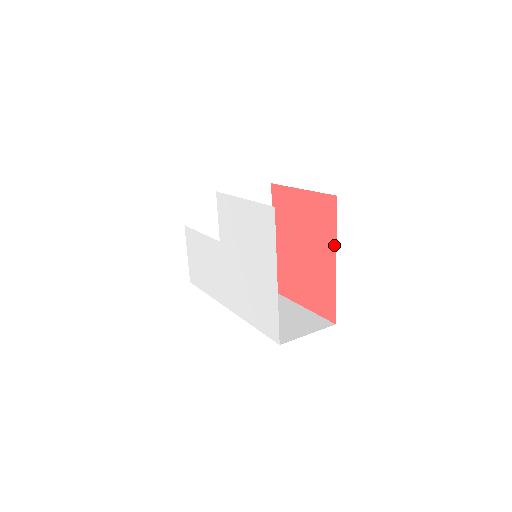
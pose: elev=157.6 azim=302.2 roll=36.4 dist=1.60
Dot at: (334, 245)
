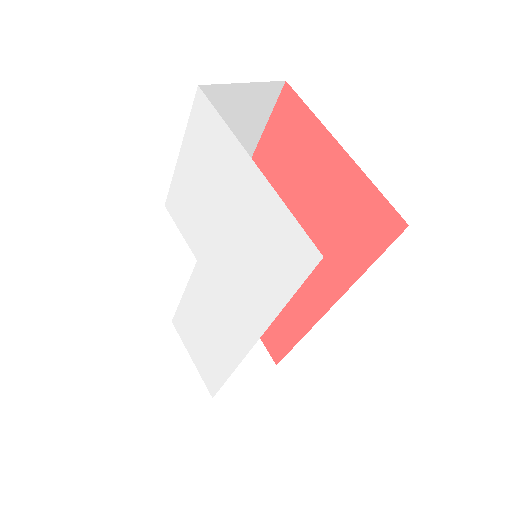
Dot at: (323, 132)
